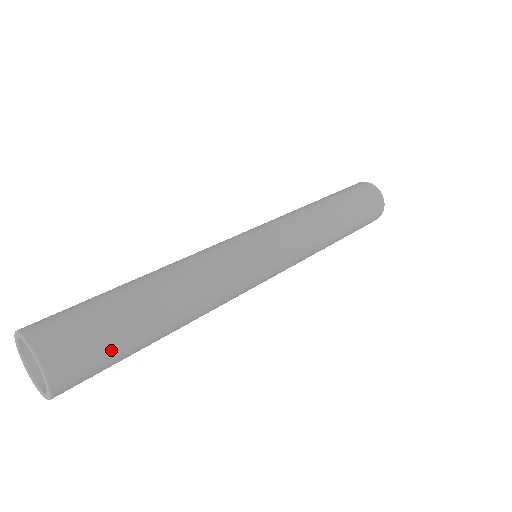
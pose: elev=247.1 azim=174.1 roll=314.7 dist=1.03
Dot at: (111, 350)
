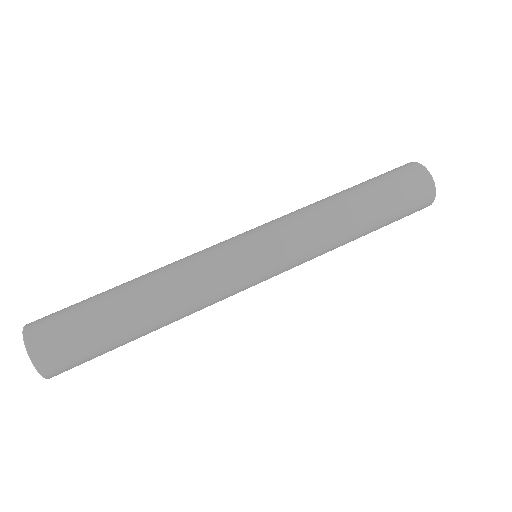
Dot at: occluded
